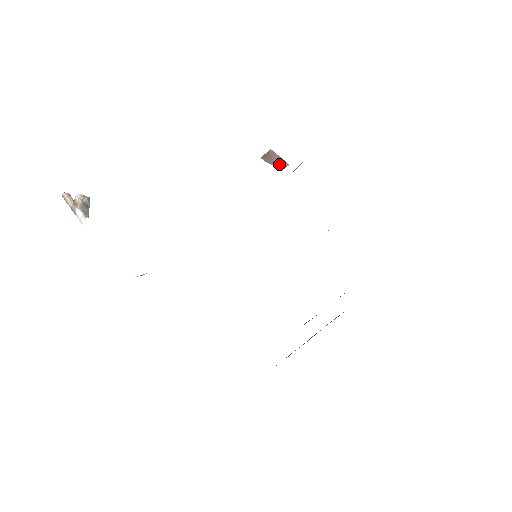
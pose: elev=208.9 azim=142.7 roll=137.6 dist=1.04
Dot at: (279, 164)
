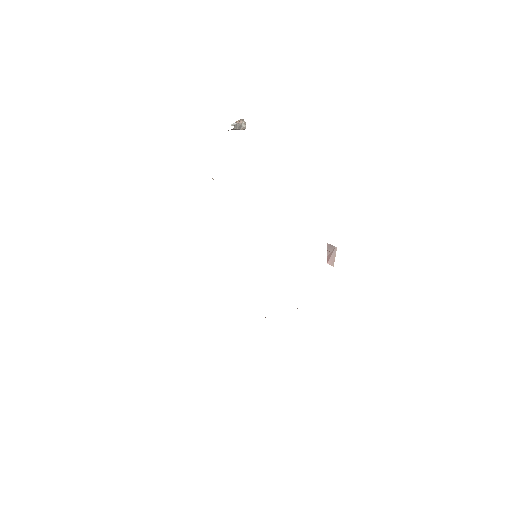
Dot at: (330, 259)
